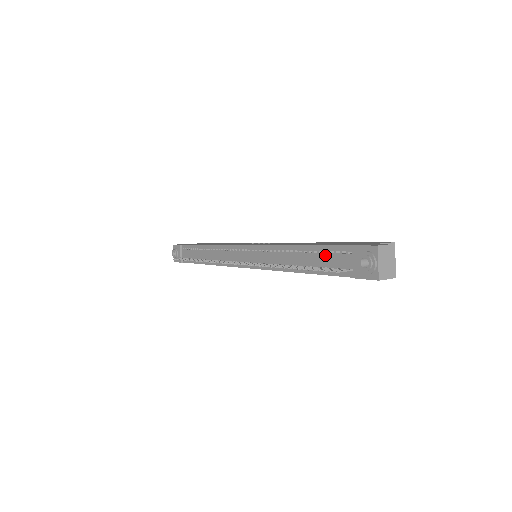
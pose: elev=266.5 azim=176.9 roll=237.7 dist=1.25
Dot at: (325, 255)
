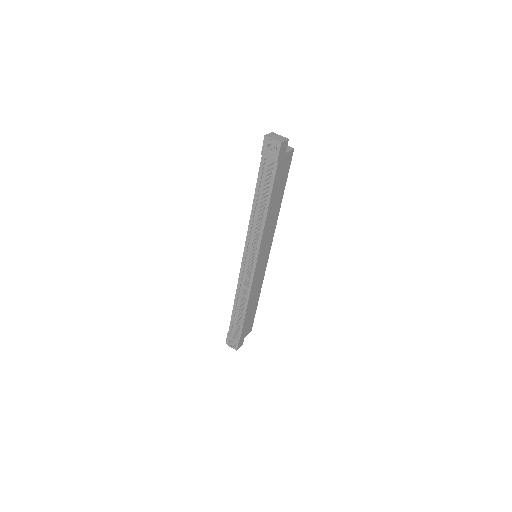
Dot at: (263, 180)
